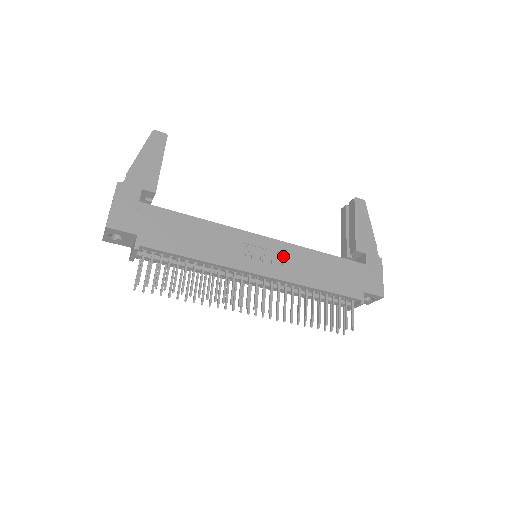
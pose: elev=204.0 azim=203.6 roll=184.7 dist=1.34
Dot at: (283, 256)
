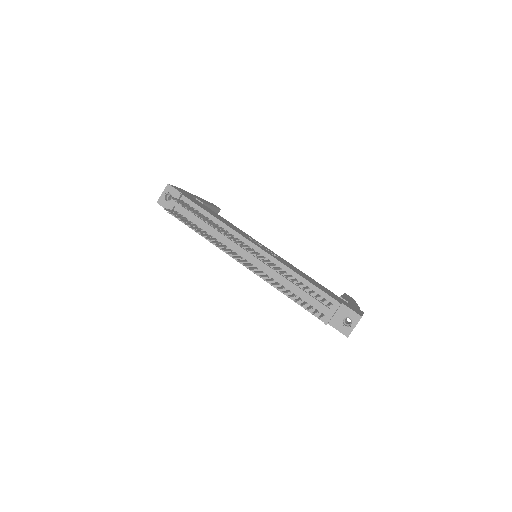
Dot at: occluded
